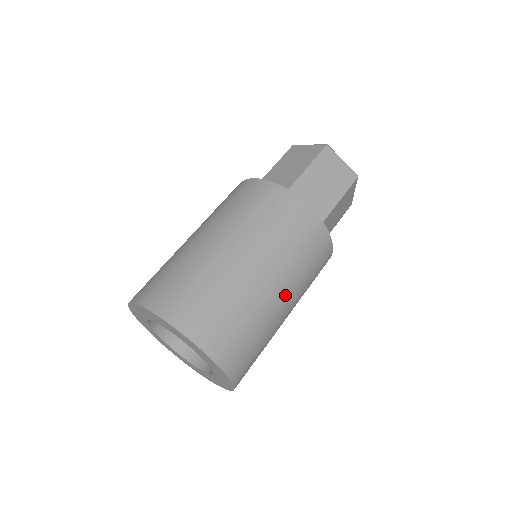
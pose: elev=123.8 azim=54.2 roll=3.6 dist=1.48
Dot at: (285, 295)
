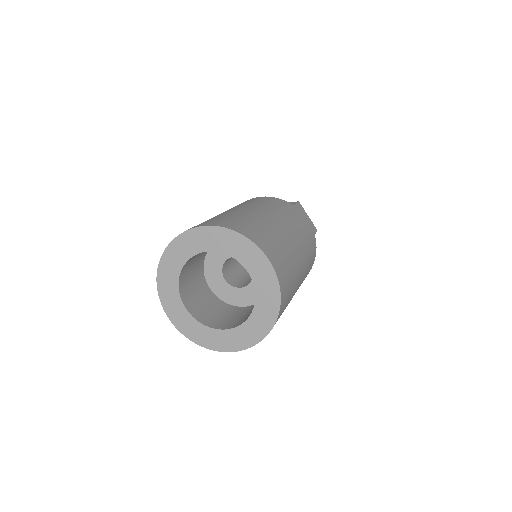
Dot at: (302, 269)
